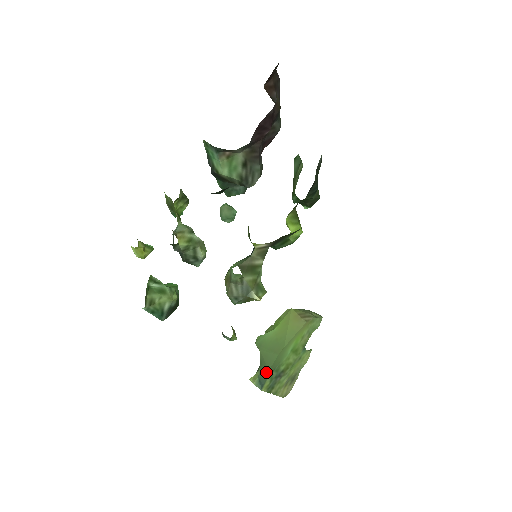
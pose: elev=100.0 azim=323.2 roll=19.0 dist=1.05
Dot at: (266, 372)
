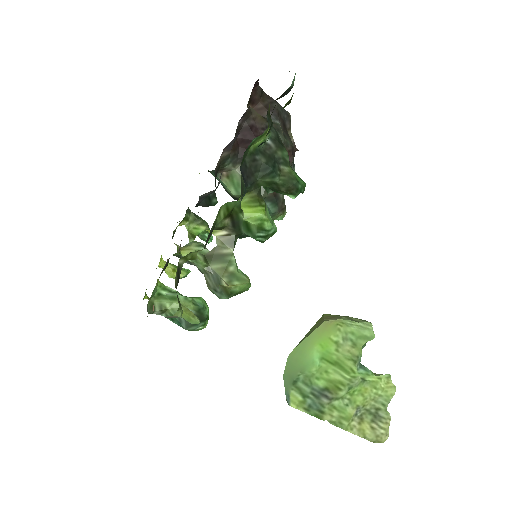
Dot at: occluded
